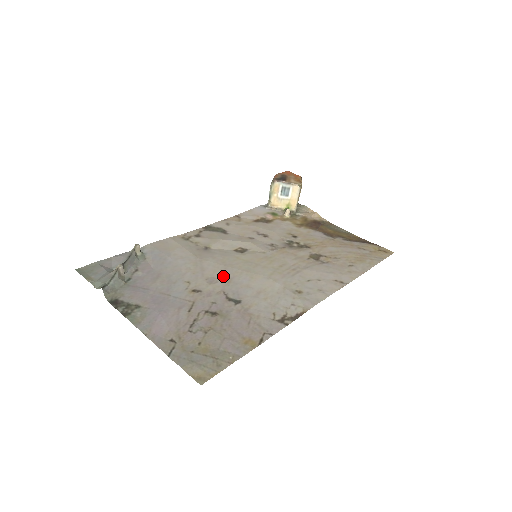
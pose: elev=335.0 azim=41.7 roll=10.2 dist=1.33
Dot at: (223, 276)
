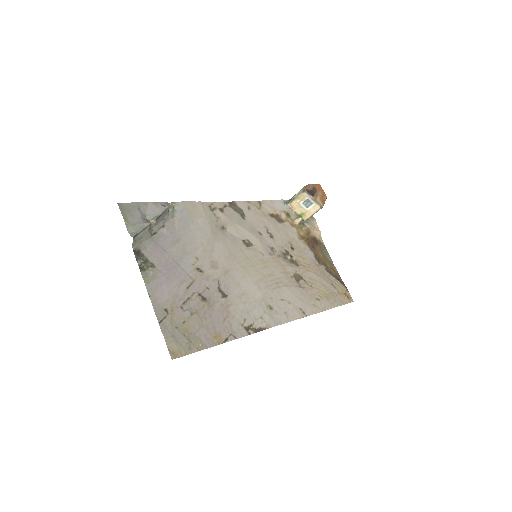
Dot at: (224, 265)
